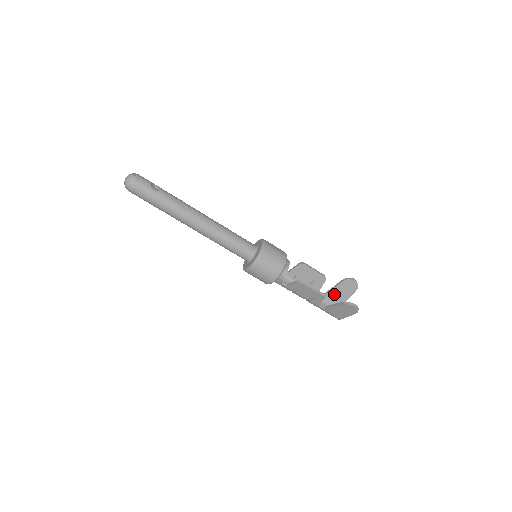
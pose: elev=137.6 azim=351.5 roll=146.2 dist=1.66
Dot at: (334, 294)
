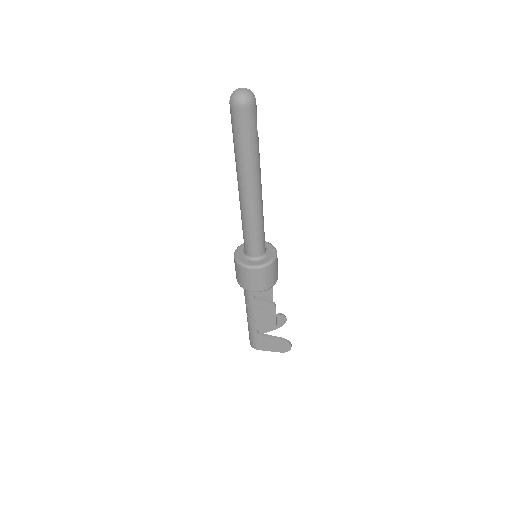
Dot at: occluded
